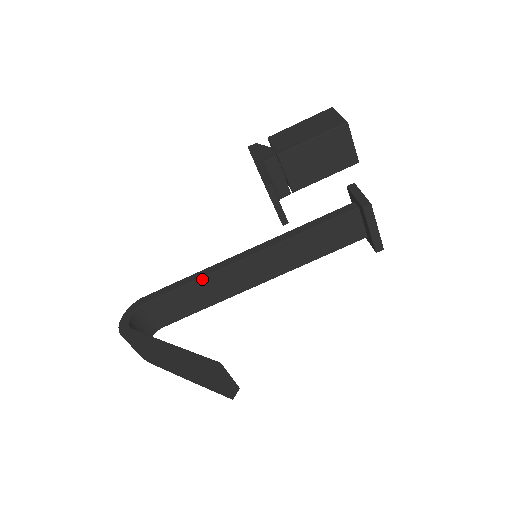
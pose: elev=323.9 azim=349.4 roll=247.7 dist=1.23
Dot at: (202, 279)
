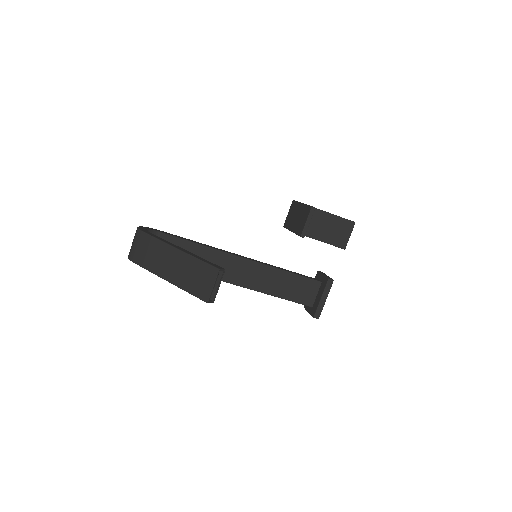
Dot at: (208, 248)
